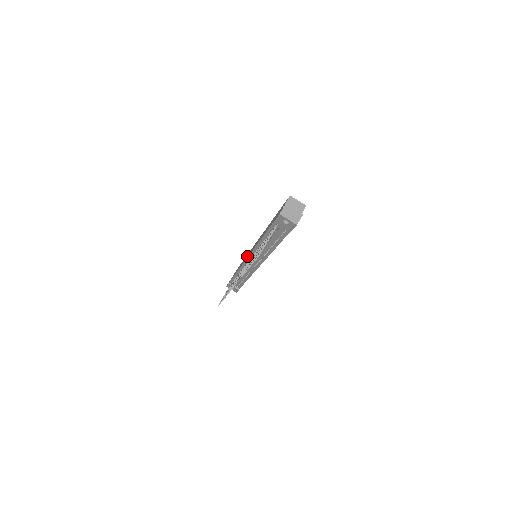
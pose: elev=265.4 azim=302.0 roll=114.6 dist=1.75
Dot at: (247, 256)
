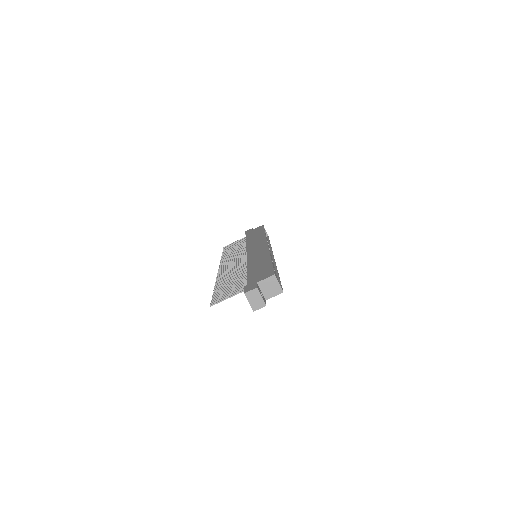
Dot at: (252, 247)
